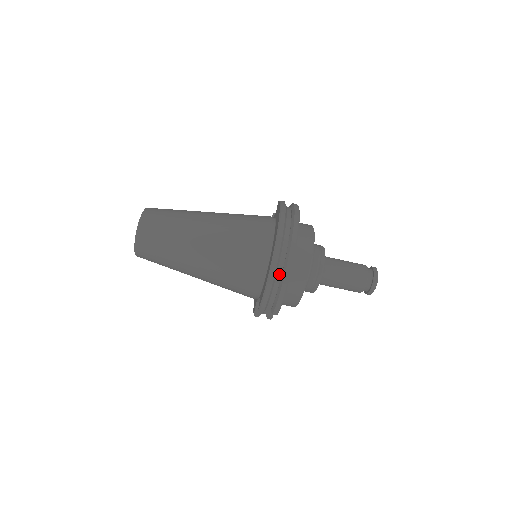
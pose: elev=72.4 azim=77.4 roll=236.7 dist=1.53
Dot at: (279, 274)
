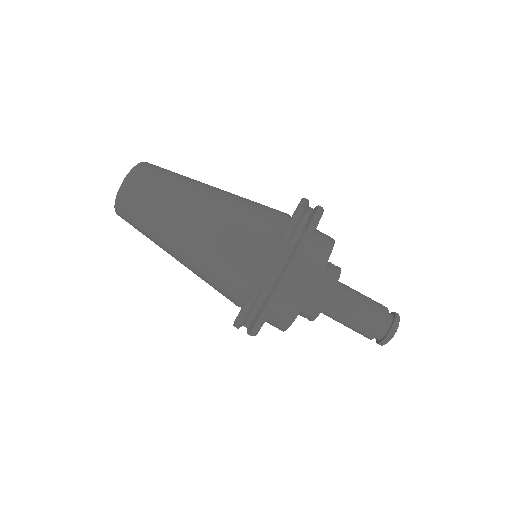
Dot at: (267, 289)
